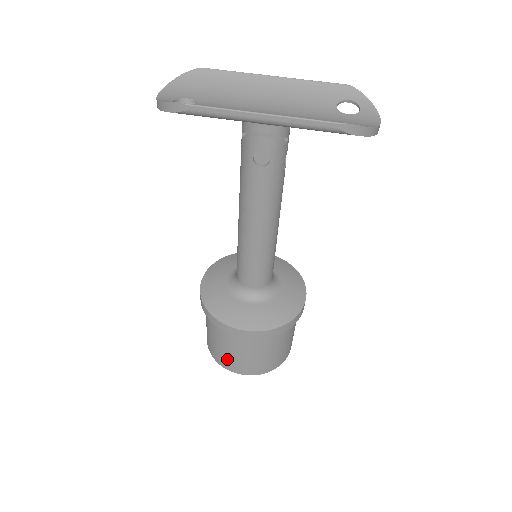
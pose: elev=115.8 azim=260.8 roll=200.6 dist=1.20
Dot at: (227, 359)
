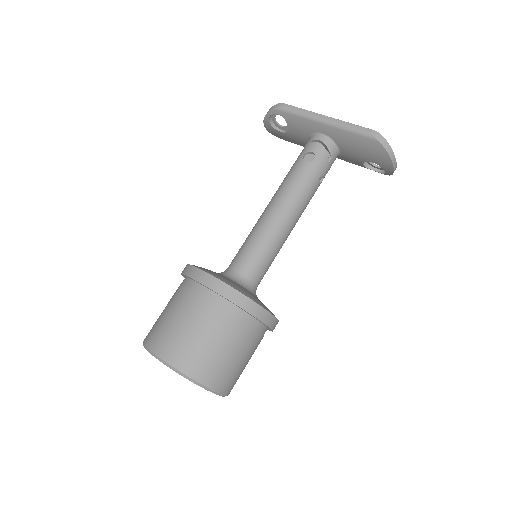
Dot at: (162, 331)
